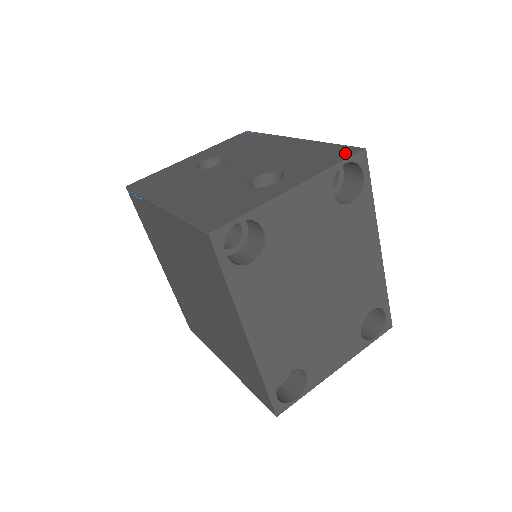
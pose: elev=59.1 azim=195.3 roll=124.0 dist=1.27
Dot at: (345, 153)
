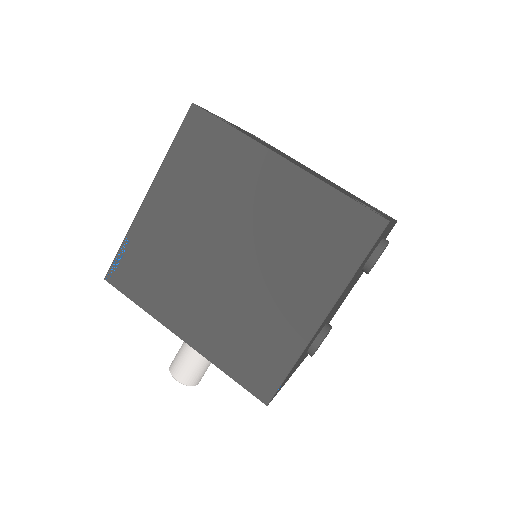
Dot at: occluded
